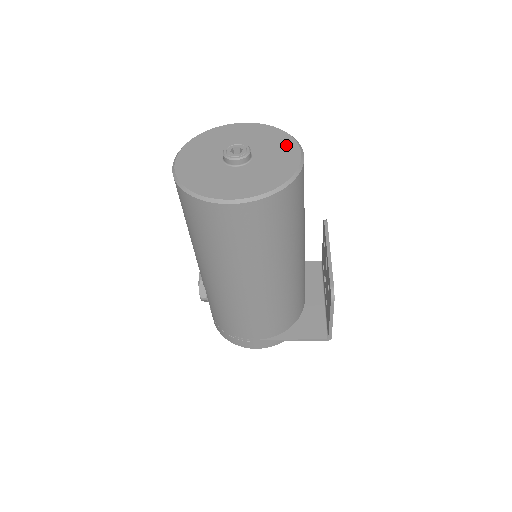
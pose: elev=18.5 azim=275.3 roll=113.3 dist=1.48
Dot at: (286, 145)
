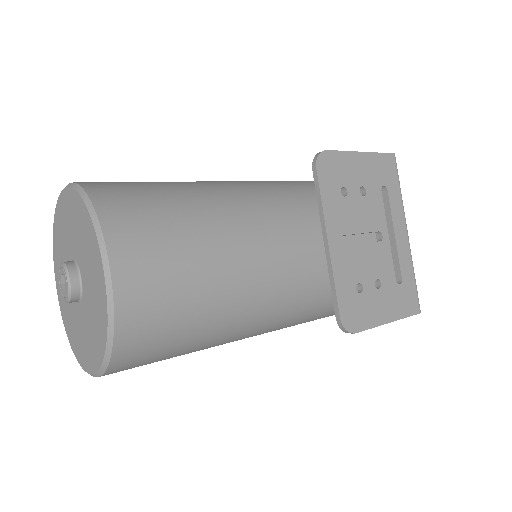
Dot at: (92, 248)
